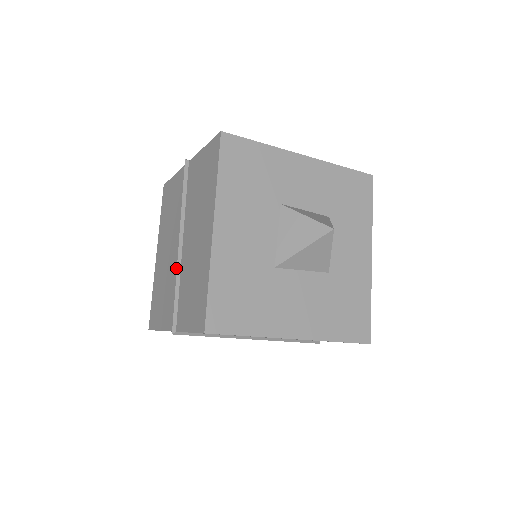
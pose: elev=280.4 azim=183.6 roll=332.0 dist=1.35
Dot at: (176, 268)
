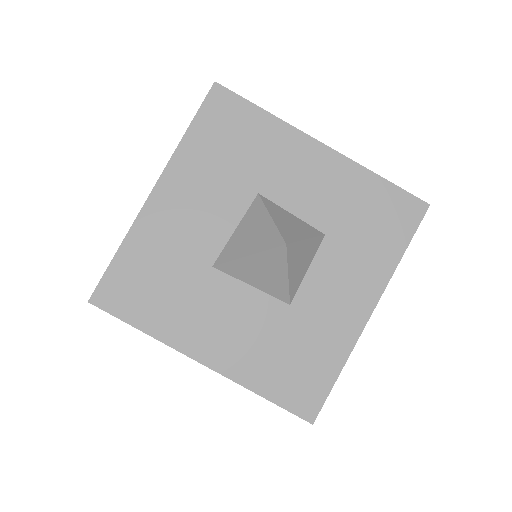
Dot at: occluded
